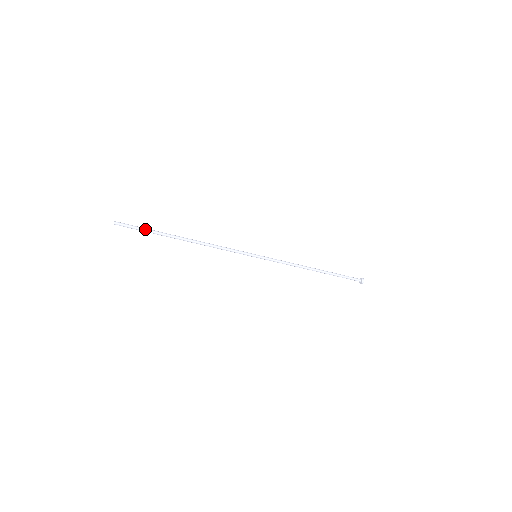
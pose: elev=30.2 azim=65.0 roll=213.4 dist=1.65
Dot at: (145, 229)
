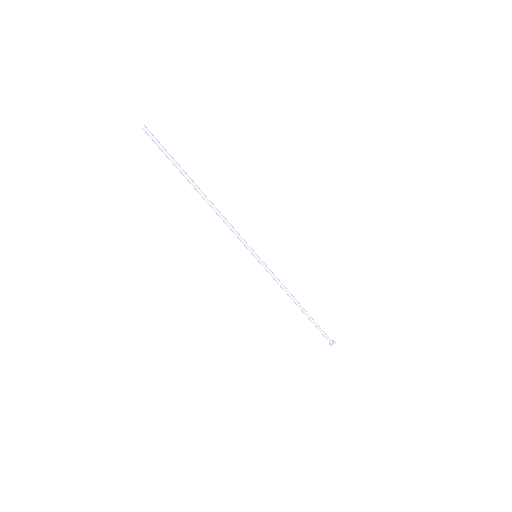
Dot at: (169, 156)
